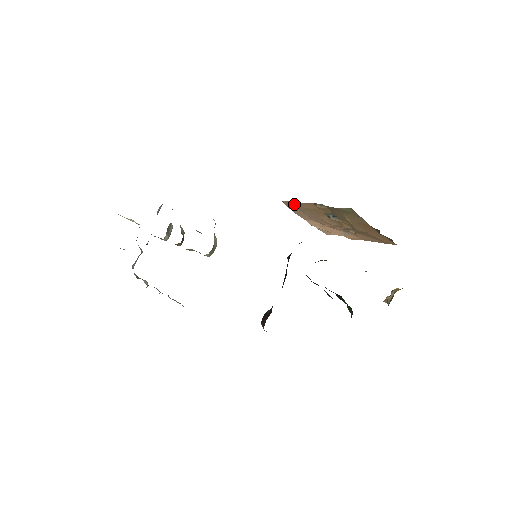
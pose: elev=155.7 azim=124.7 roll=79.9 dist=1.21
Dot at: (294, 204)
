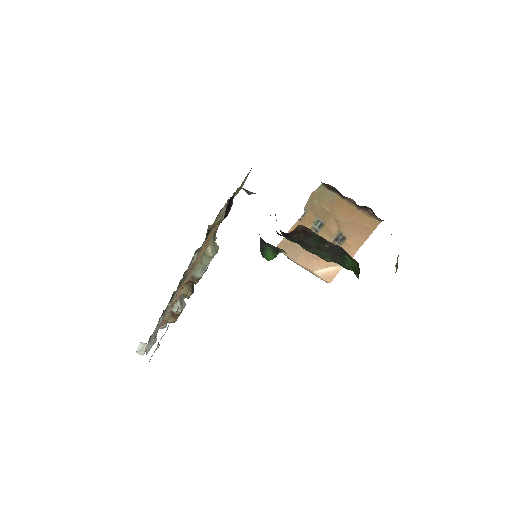
Dot at: (287, 241)
